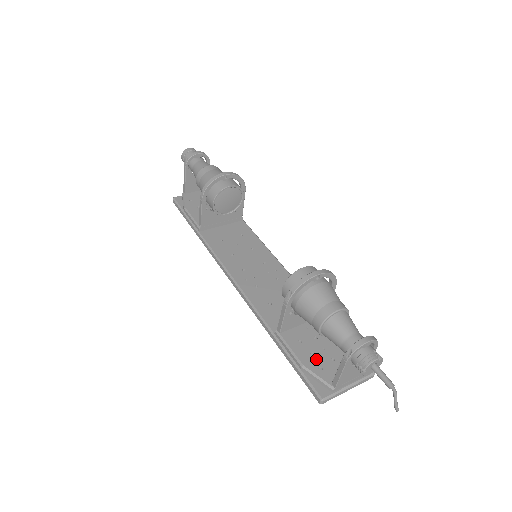
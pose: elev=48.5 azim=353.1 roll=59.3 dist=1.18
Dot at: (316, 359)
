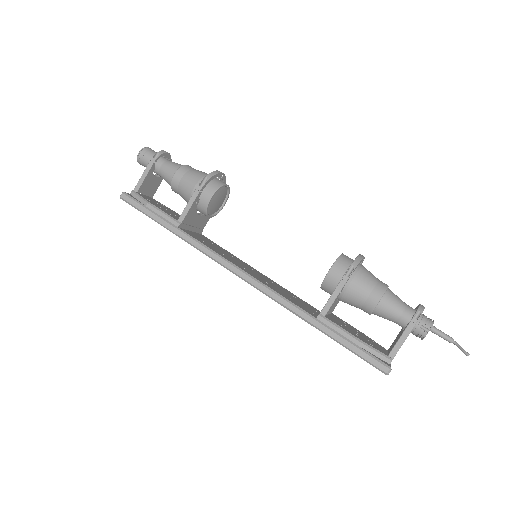
Dot at: (363, 338)
